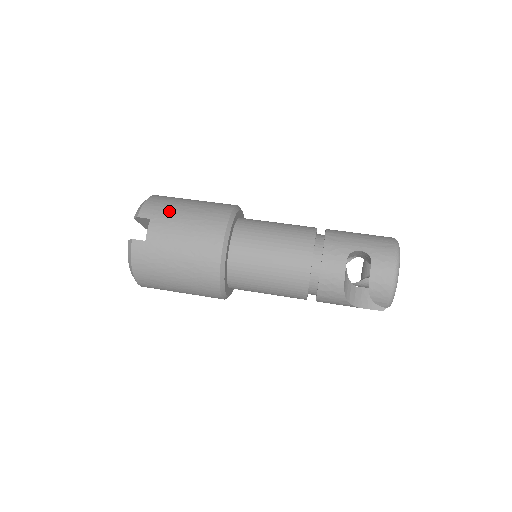
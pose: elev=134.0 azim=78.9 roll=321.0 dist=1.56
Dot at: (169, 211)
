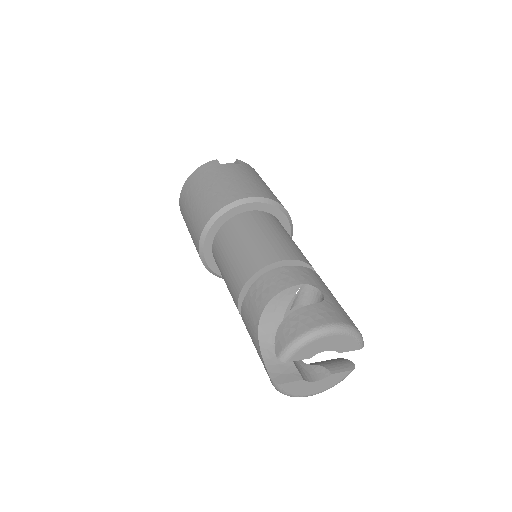
Dot at: (255, 174)
